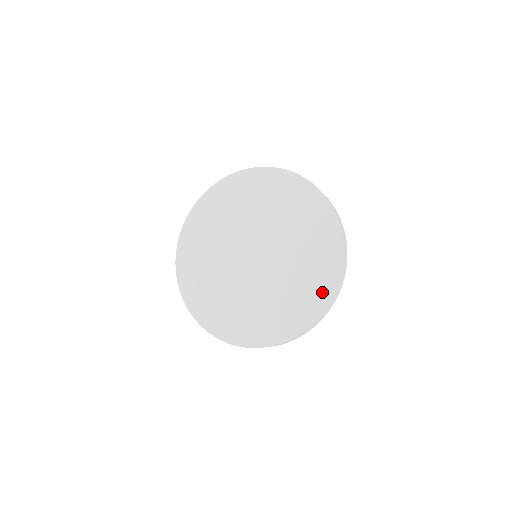
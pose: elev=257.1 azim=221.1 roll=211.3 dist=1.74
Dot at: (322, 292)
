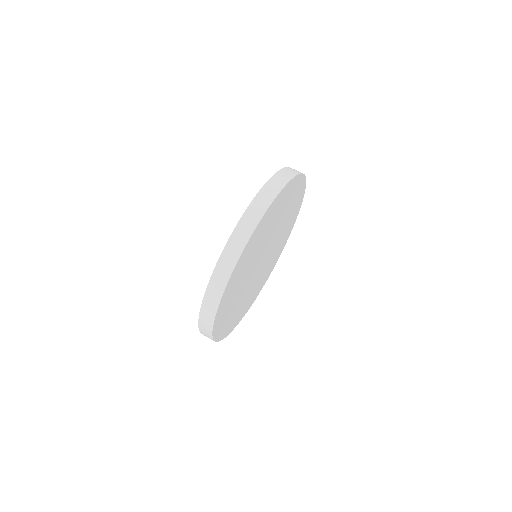
Dot at: occluded
